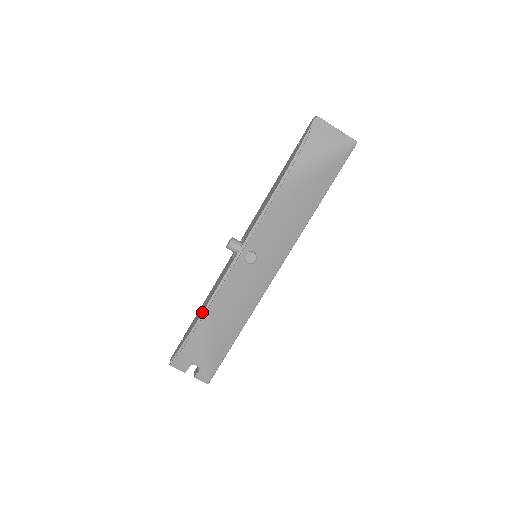
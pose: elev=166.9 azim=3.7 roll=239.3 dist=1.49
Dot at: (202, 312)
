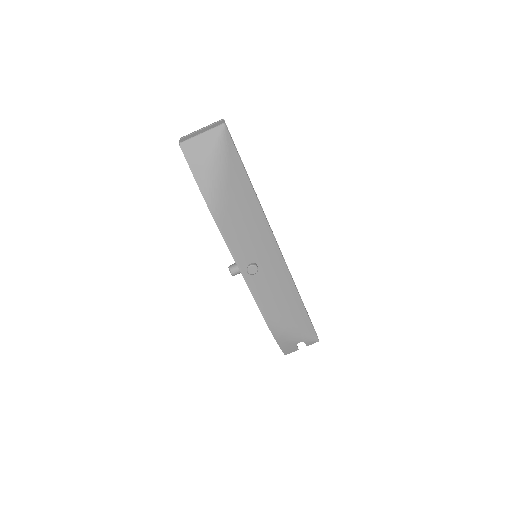
Dot at: occluded
